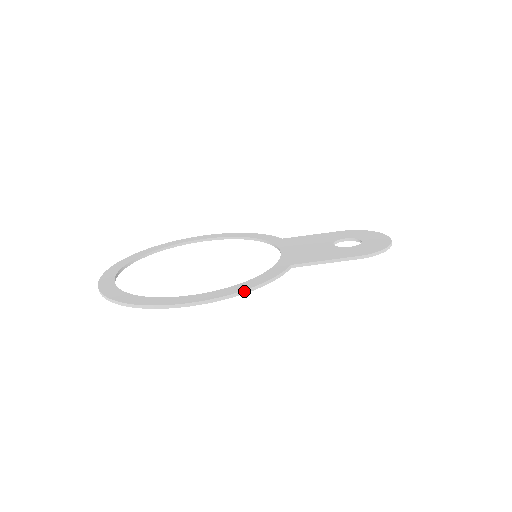
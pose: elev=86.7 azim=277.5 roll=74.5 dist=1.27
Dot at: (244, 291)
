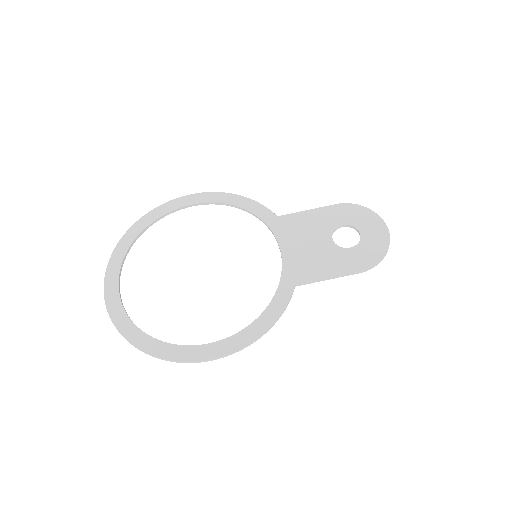
Dot at: (258, 338)
